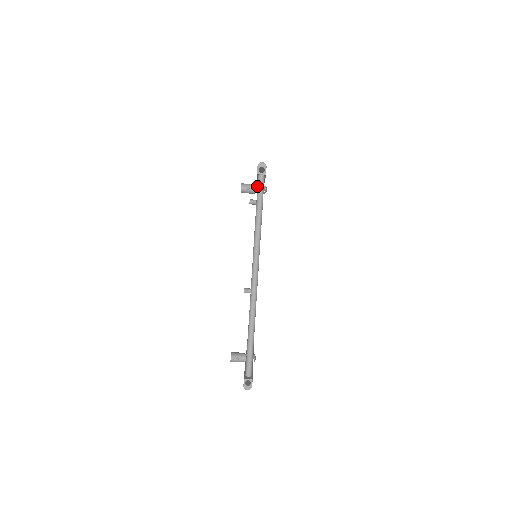
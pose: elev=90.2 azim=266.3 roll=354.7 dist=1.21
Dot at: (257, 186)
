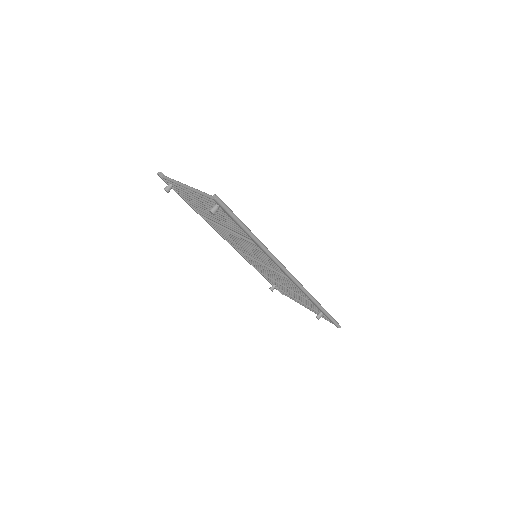
Dot at: occluded
